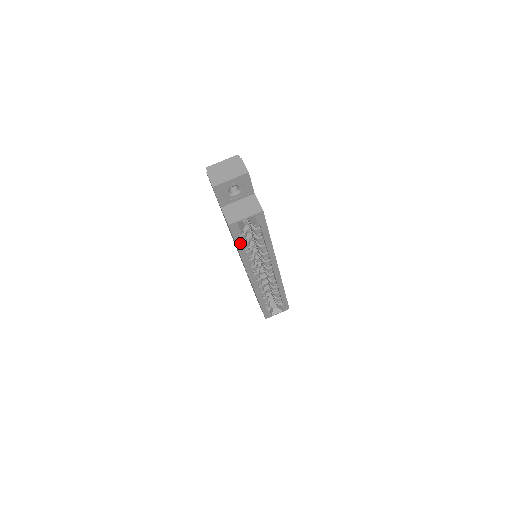
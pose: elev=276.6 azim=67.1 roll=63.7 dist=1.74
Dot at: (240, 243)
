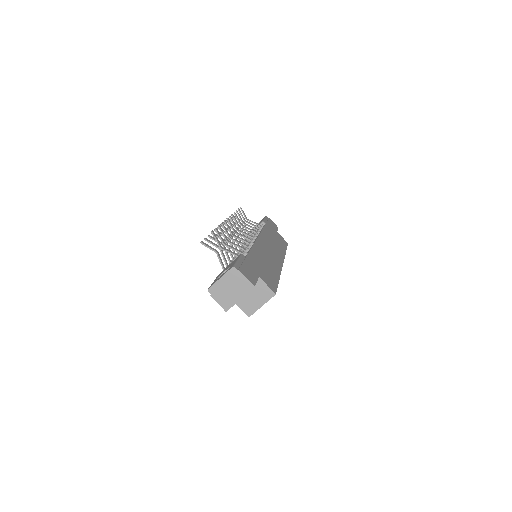
Dot at: occluded
